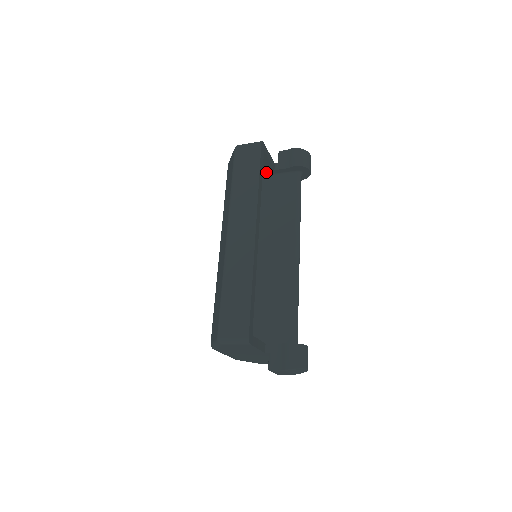
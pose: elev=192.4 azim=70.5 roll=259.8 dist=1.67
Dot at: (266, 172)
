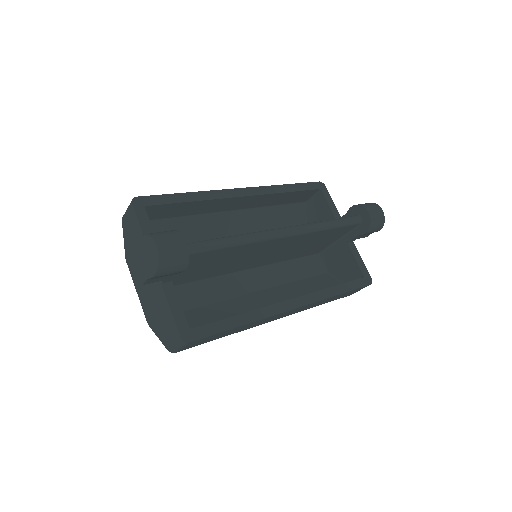
Dot at: occluded
